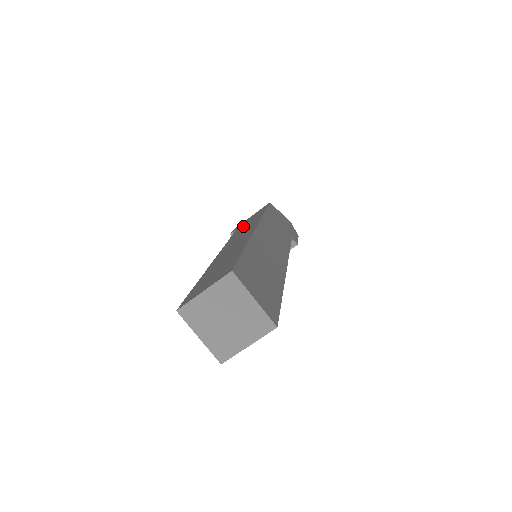
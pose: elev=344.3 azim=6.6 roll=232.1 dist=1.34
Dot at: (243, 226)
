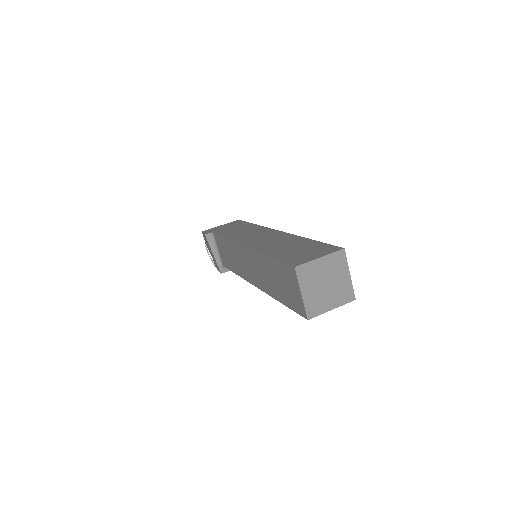
Dot at: (229, 230)
